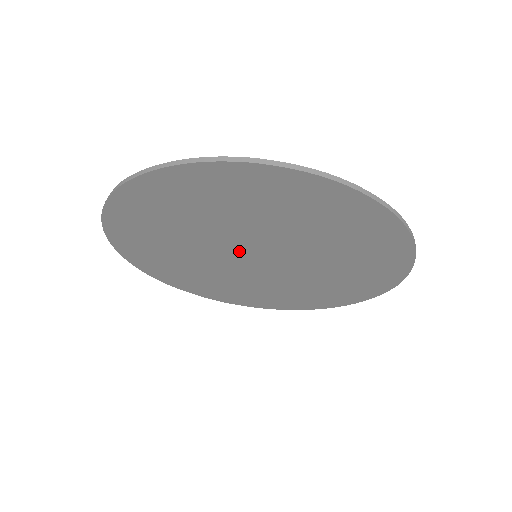
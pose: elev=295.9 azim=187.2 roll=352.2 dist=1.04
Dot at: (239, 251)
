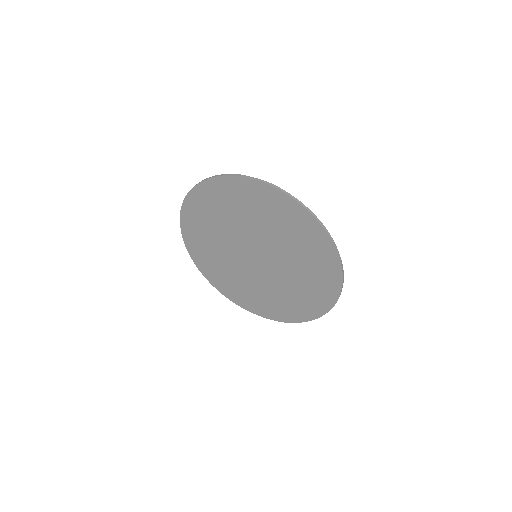
Dot at: (255, 248)
